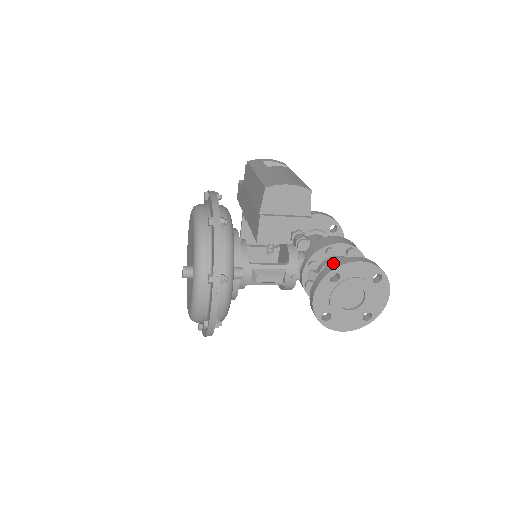
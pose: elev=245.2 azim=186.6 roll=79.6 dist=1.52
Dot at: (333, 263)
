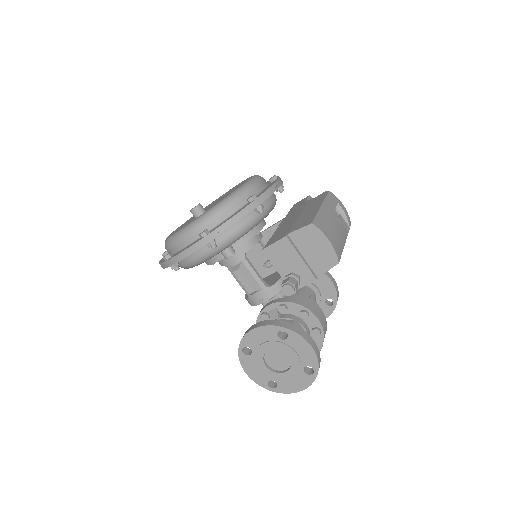
Dot at: (294, 325)
